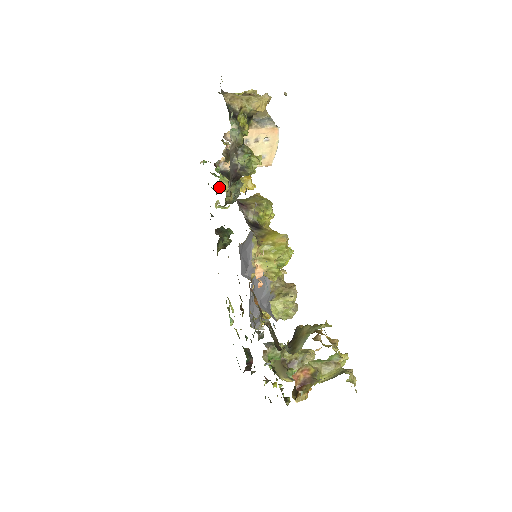
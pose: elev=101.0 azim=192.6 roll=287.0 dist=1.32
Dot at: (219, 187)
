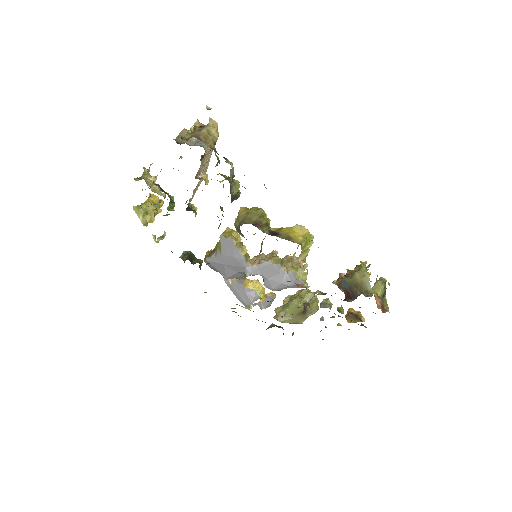
Dot at: (145, 223)
